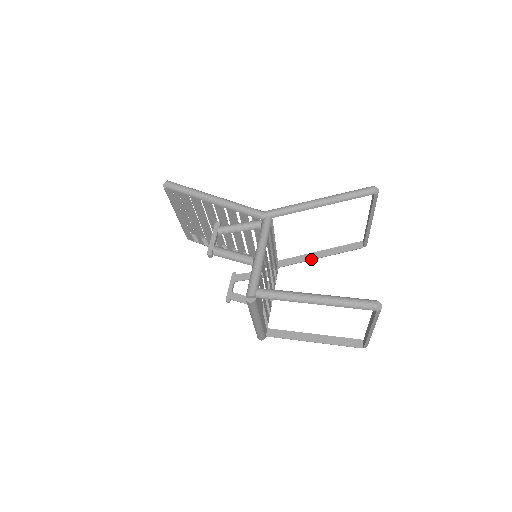
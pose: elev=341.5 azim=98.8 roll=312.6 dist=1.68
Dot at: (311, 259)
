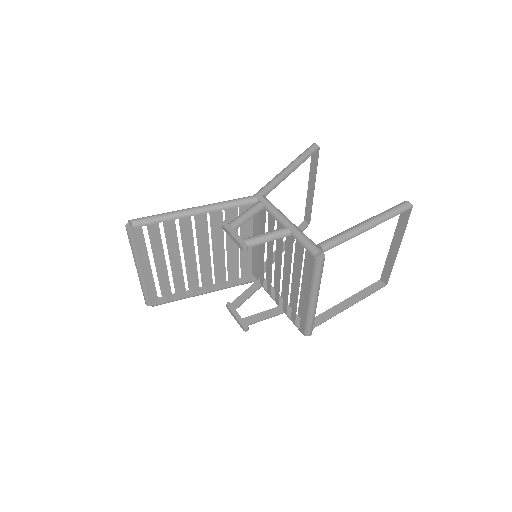
Dot at: occluded
